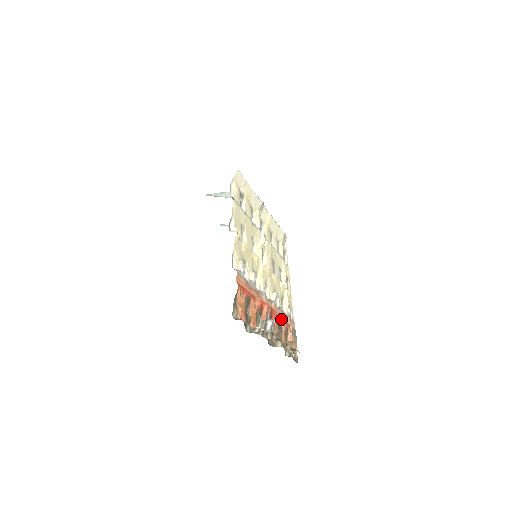
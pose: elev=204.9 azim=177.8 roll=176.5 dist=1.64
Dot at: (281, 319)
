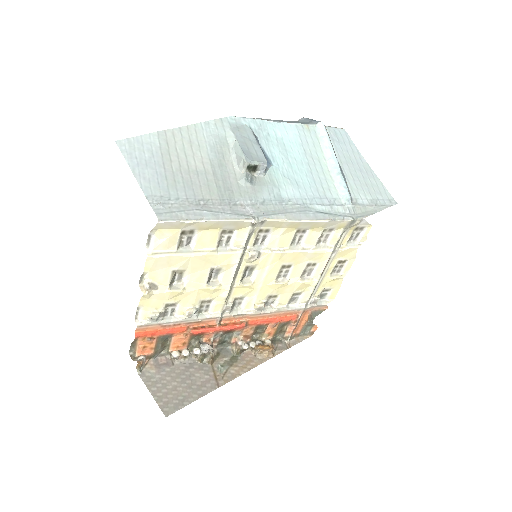
Dot at: (268, 320)
